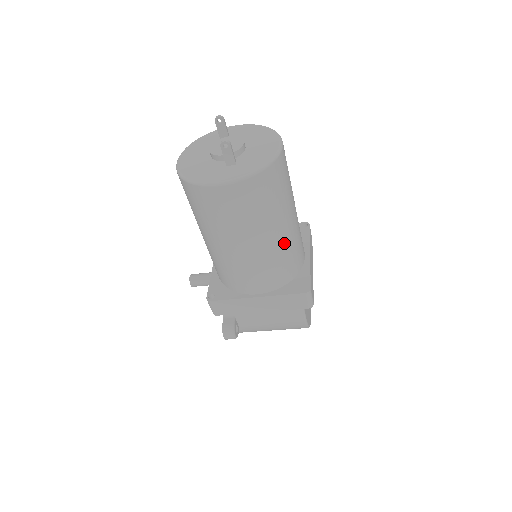
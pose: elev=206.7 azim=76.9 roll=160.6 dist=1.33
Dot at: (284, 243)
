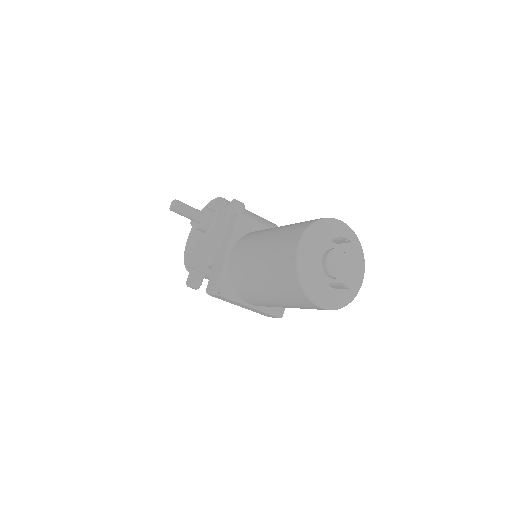
Dot at: occluded
